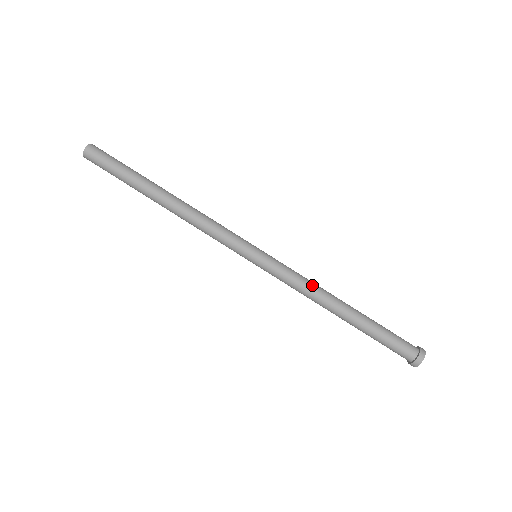
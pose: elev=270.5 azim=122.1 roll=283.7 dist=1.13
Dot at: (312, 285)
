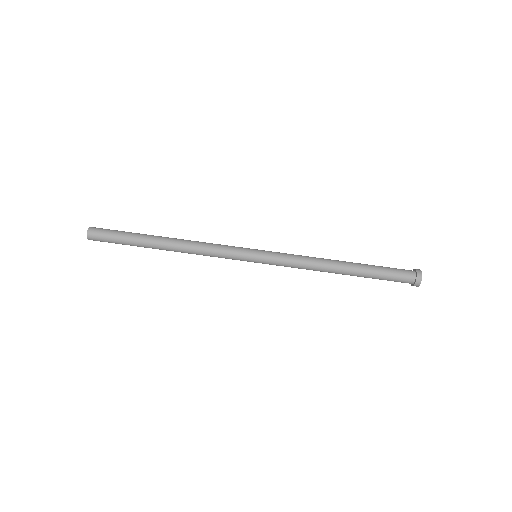
Dot at: (309, 257)
